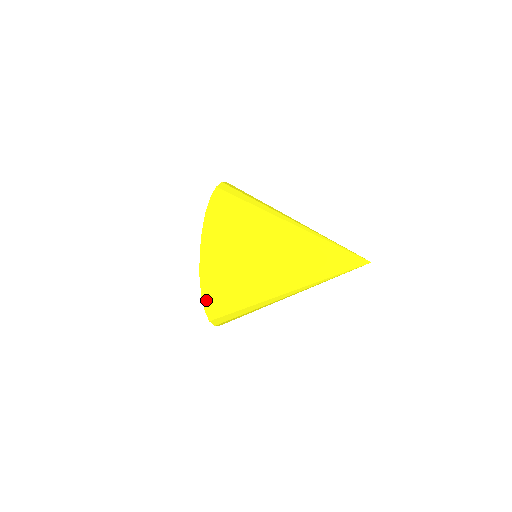
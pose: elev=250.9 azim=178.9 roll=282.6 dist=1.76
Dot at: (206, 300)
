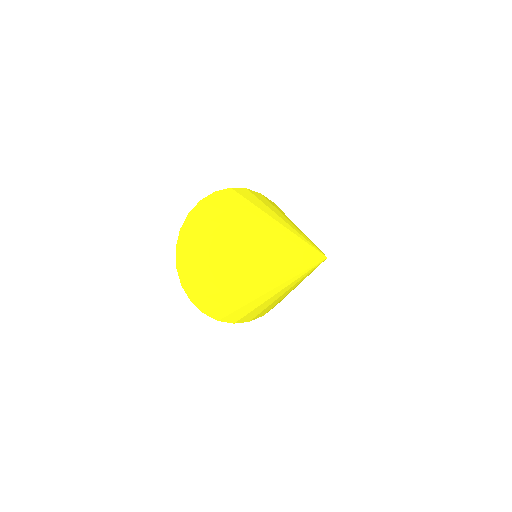
Dot at: (241, 322)
